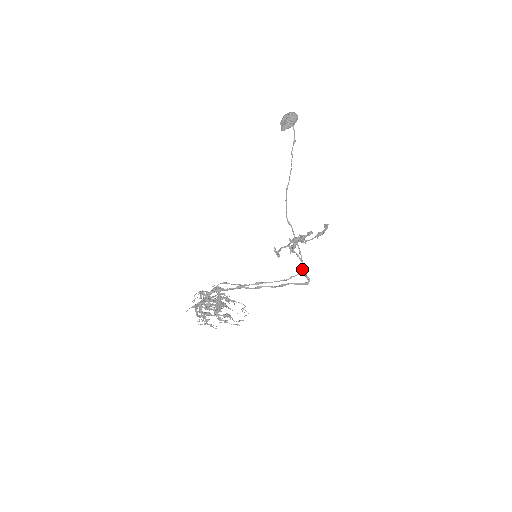
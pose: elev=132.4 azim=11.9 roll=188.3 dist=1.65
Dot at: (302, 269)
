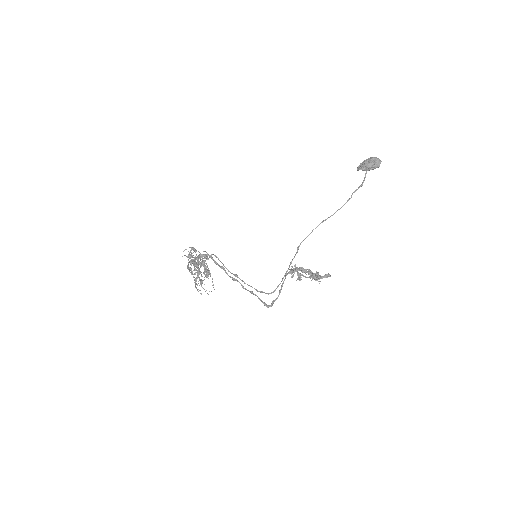
Dot at: (273, 292)
